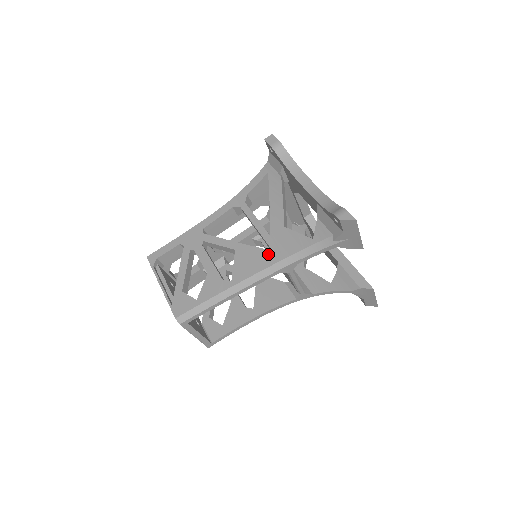
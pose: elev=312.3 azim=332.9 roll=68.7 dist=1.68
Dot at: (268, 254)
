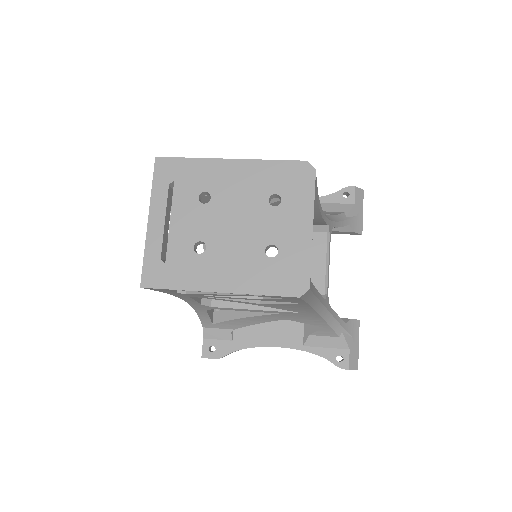
Dot at: occluded
